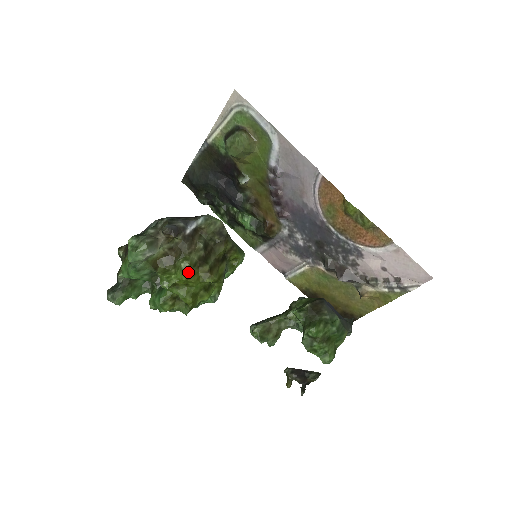
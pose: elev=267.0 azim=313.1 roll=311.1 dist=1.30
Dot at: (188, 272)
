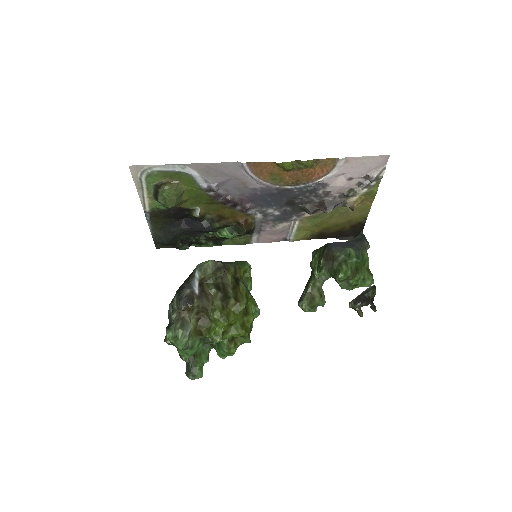
Dot at: (224, 317)
